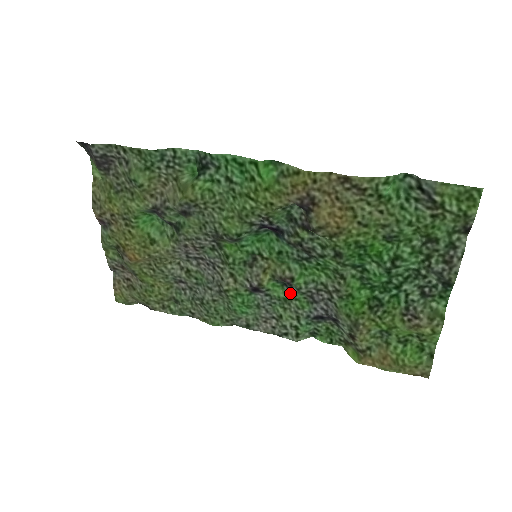
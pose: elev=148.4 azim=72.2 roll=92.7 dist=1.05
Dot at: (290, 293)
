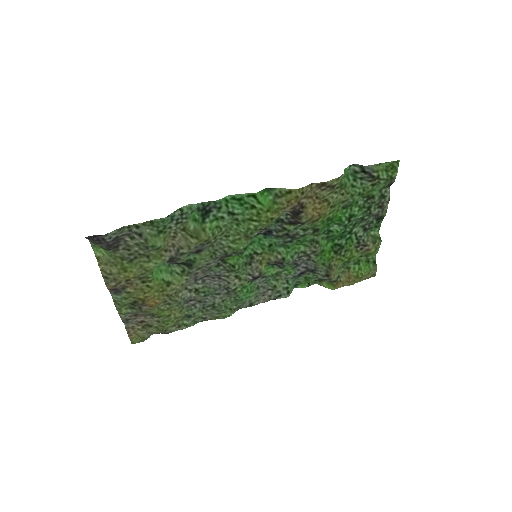
Dot at: (280, 268)
